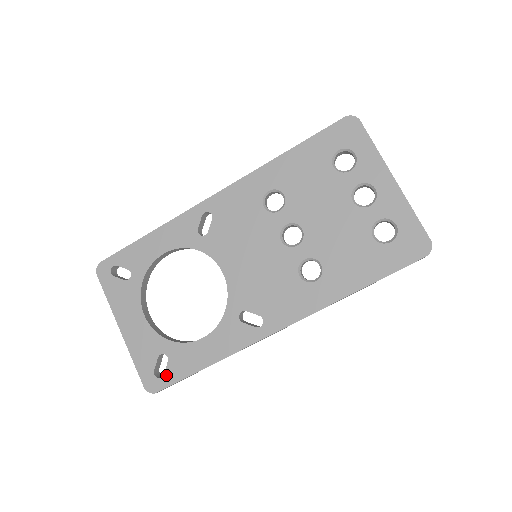
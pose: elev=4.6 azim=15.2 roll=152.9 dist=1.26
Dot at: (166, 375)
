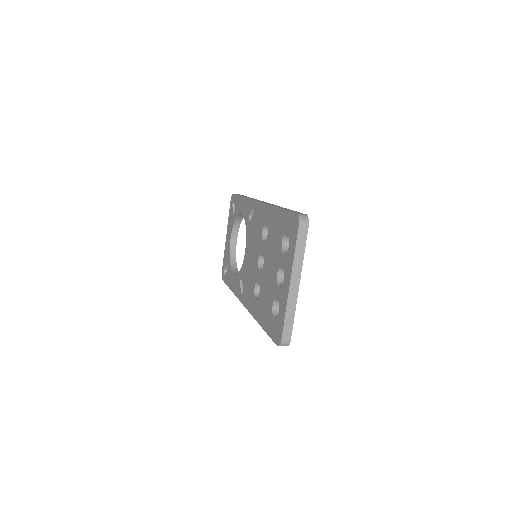
Dot at: (225, 276)
